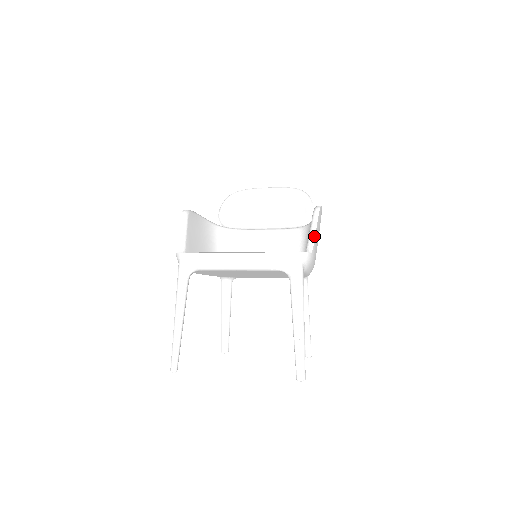
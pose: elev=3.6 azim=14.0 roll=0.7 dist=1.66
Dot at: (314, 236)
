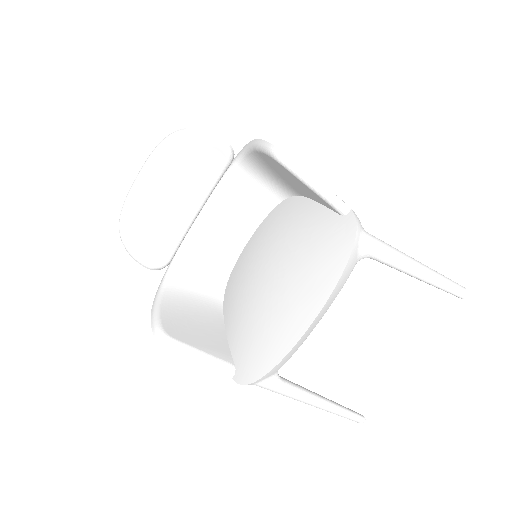
Dot at: (326, 189)
